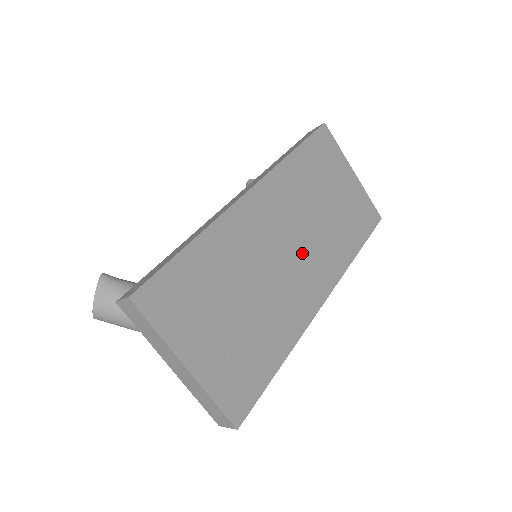
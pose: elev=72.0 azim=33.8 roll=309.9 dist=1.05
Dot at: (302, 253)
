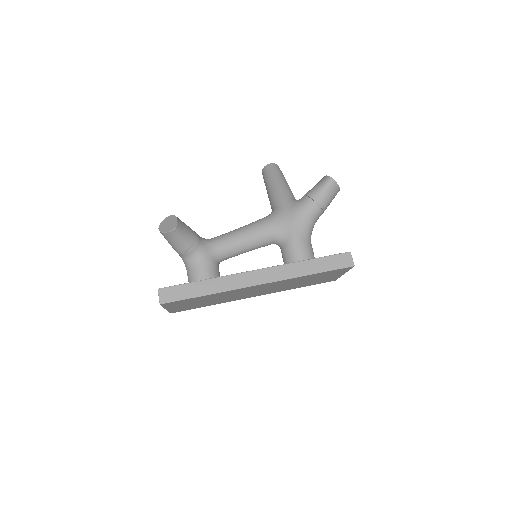
Dot at: (262, 291)
